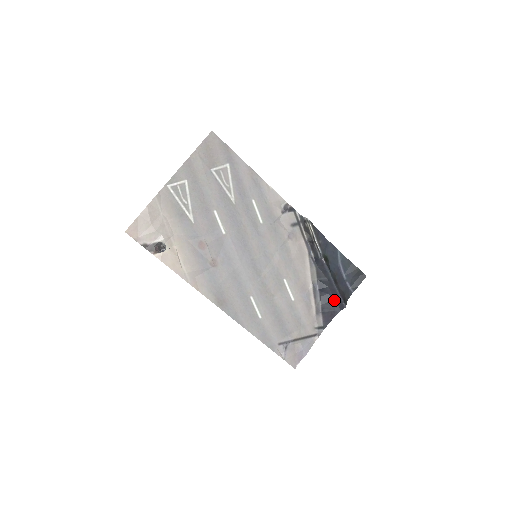
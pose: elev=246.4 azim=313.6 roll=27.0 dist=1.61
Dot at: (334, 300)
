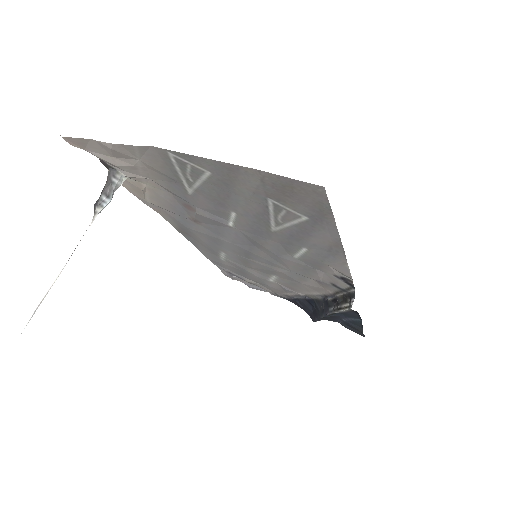
Dot at: (312, 311)
